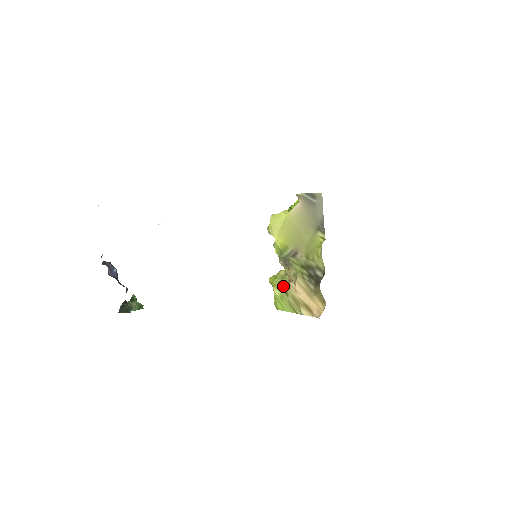
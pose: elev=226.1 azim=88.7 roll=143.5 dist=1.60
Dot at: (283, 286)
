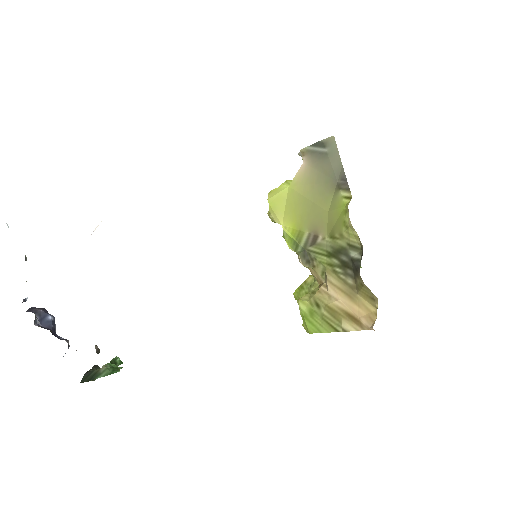
Dot at: (311, 296)
